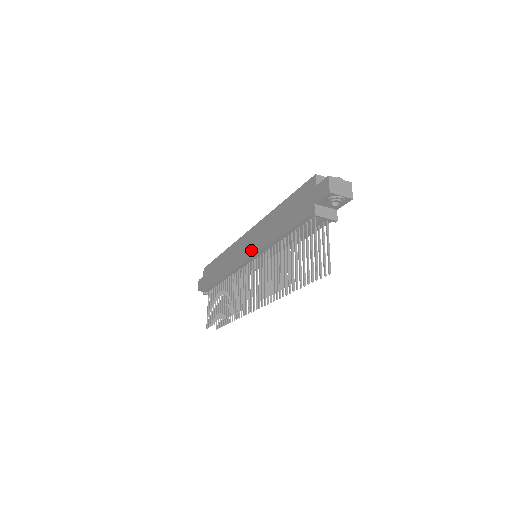
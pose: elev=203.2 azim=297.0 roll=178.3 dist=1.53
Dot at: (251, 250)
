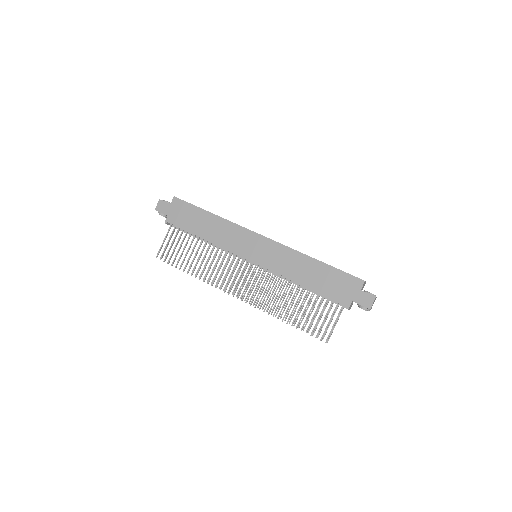
Dot at: (262, 259)
